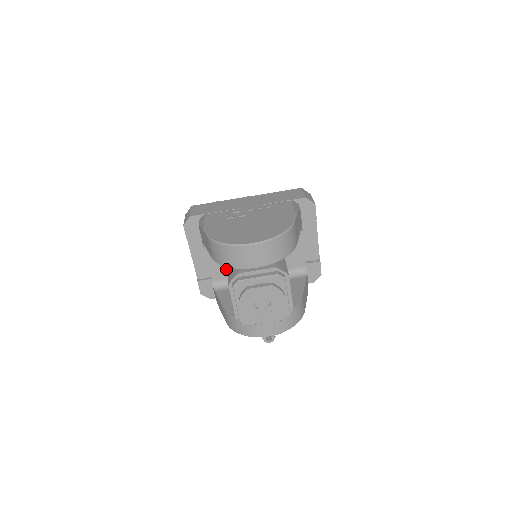
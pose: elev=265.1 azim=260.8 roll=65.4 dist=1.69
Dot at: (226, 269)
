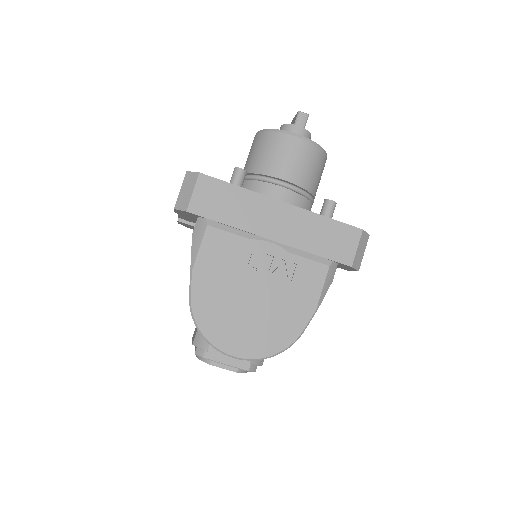
Dot at: occluded
